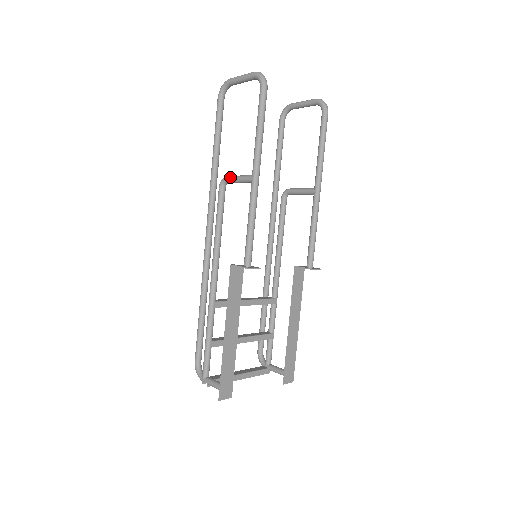
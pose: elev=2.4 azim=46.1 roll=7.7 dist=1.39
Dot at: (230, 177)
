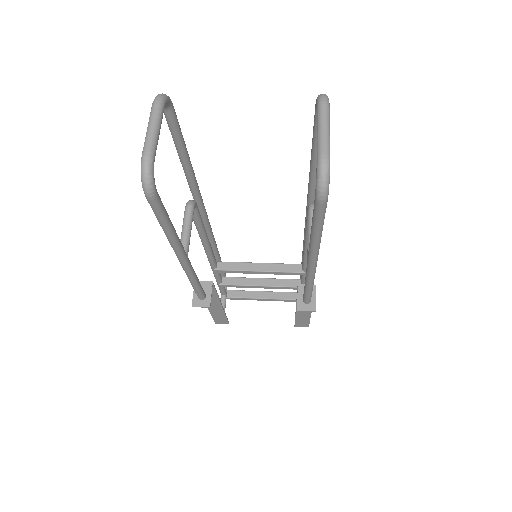
Dot at: occluded
